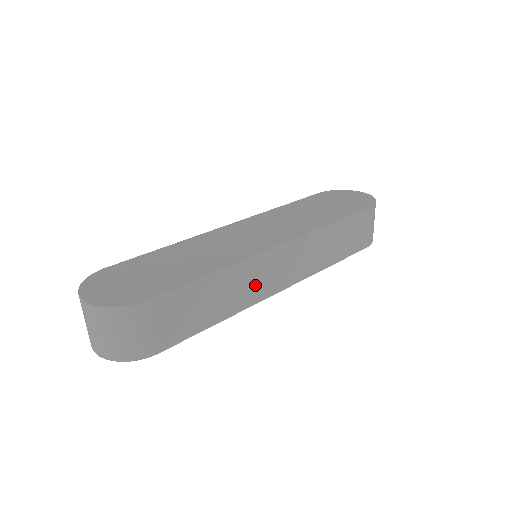
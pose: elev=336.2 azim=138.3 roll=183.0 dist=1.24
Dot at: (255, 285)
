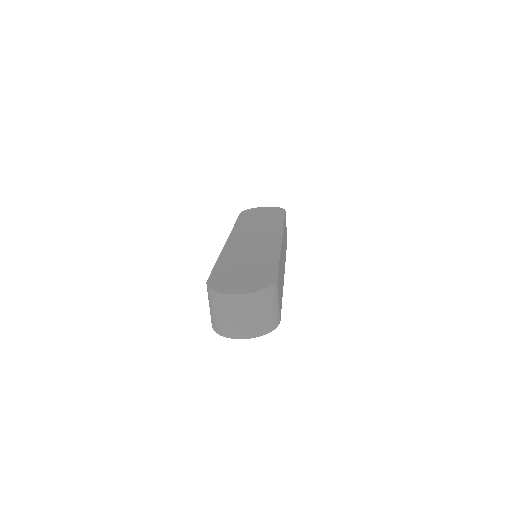
Dot at: occluded
